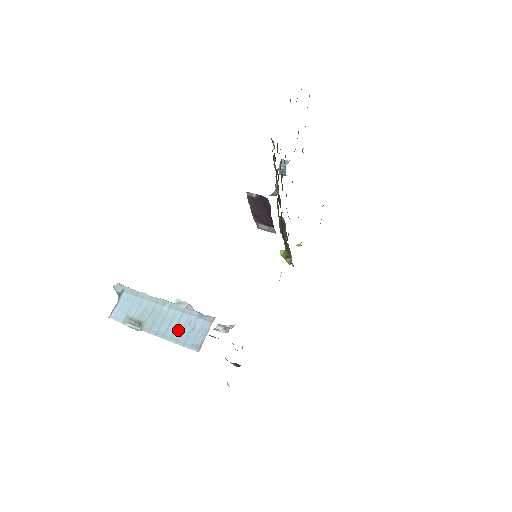
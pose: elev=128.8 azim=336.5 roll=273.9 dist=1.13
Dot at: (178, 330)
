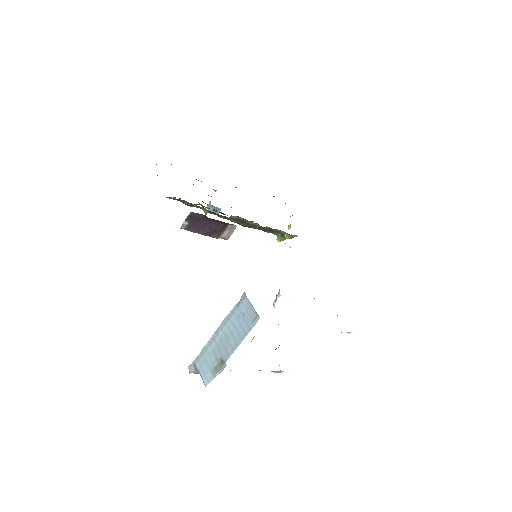
Dot at: (239, 329)
